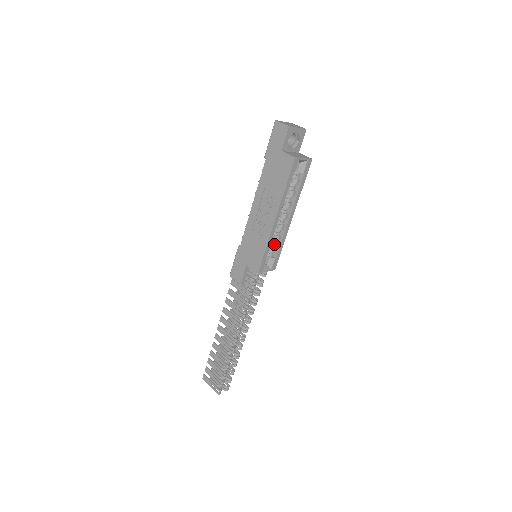
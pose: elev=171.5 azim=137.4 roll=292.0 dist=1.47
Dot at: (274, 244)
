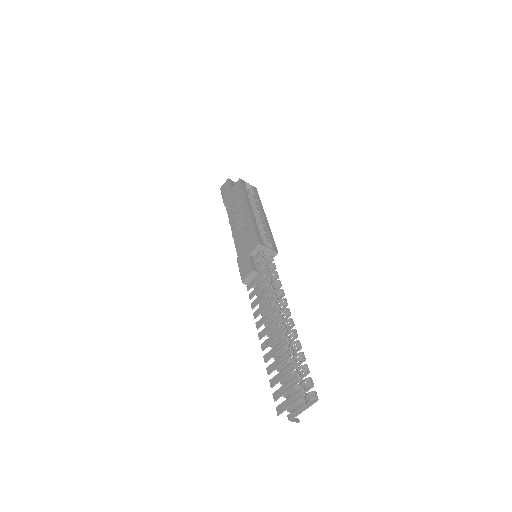
Dot at: (263, 236)
